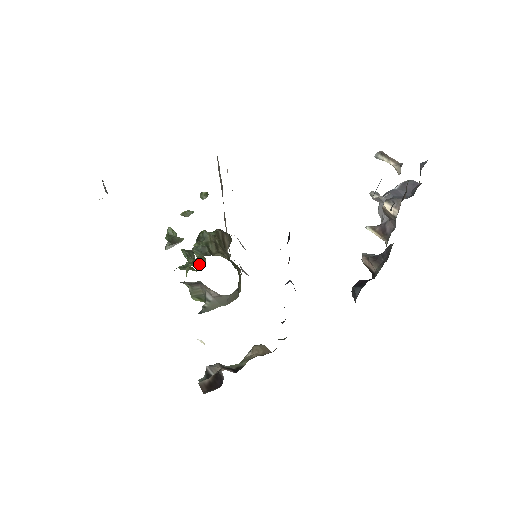
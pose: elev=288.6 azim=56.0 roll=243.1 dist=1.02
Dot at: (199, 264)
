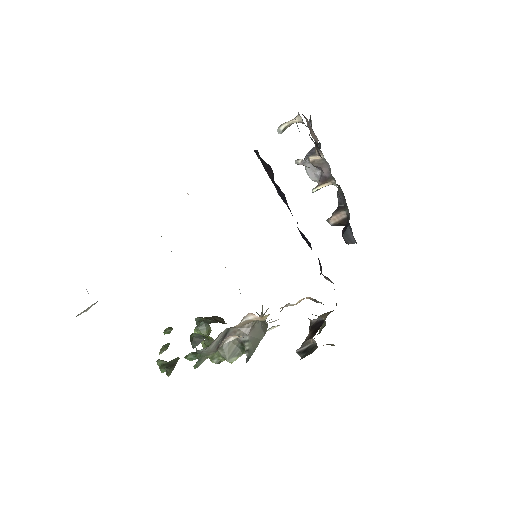
Dot at: occluded
